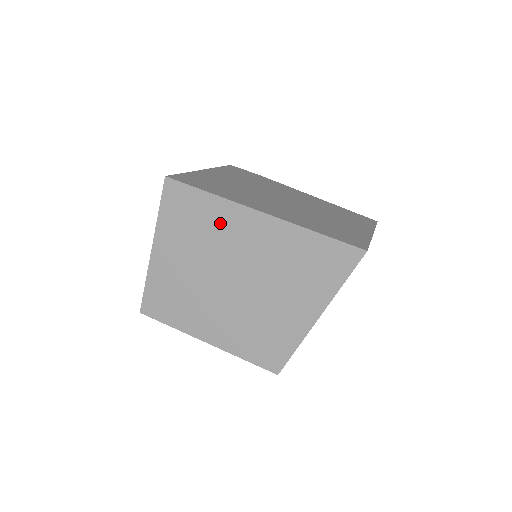
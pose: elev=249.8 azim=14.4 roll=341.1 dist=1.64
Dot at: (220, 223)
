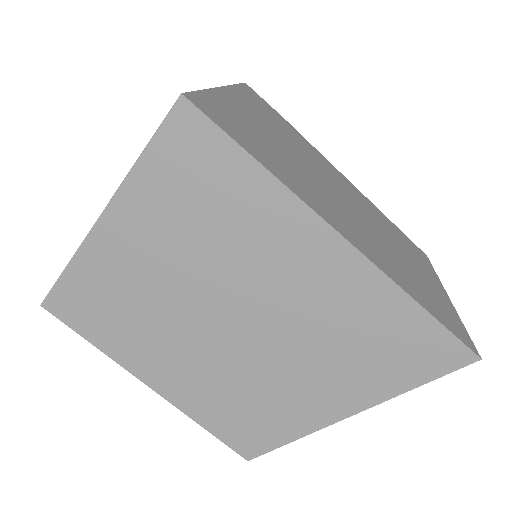
Dot at: (256, 223)
